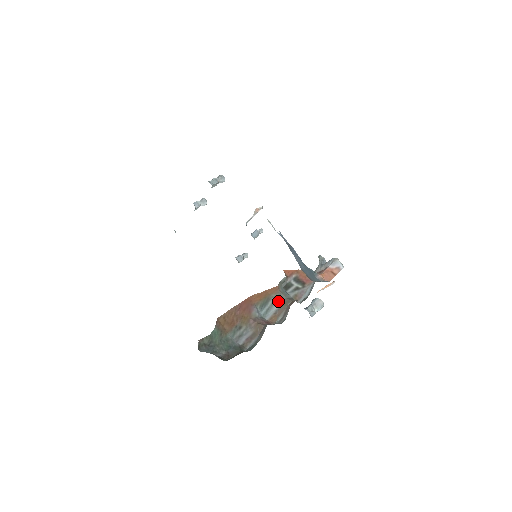
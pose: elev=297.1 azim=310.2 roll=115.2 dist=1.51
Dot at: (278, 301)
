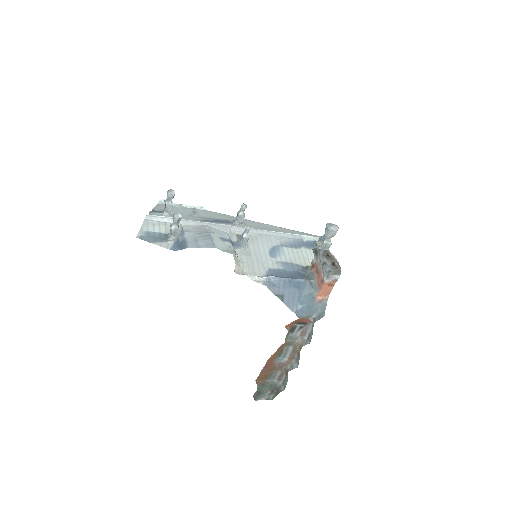
Dot at: (290, 346)
